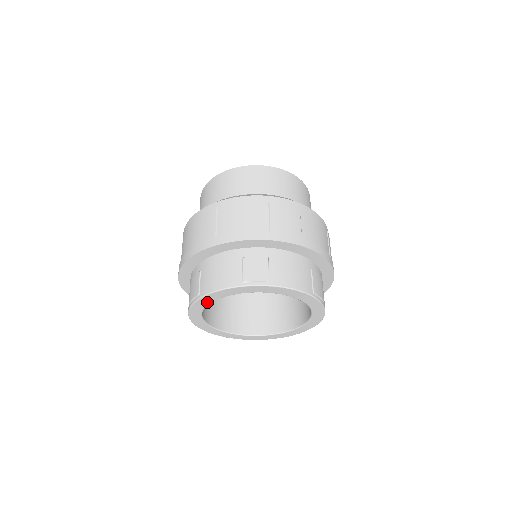
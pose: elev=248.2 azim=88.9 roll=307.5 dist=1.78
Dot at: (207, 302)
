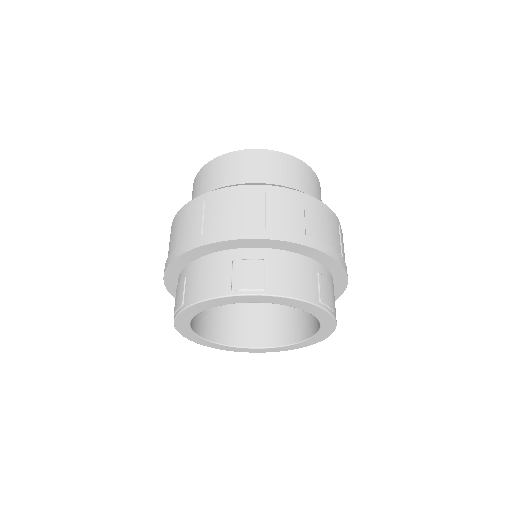
Dot at: (193, 313)
